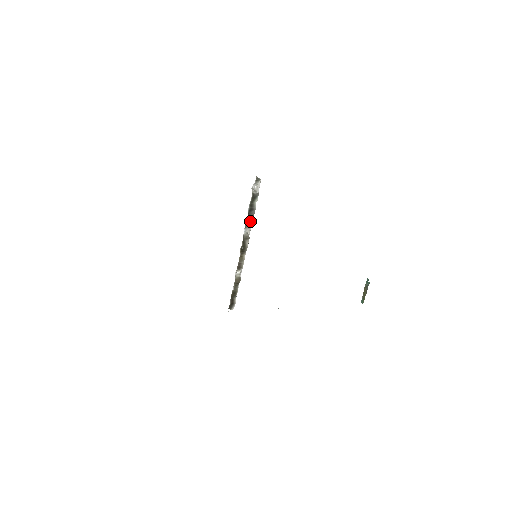
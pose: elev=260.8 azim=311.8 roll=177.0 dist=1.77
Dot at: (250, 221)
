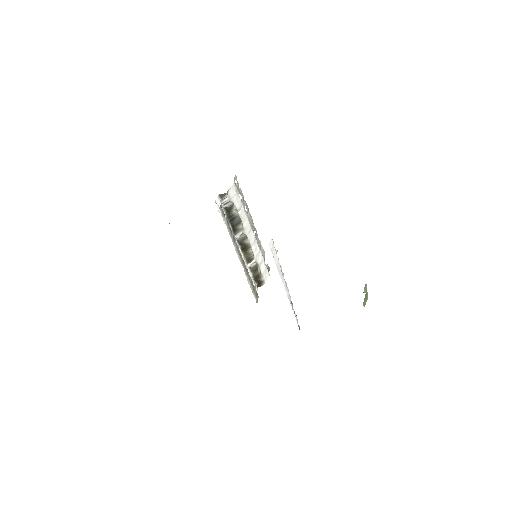
Dot at: (238, 226)
